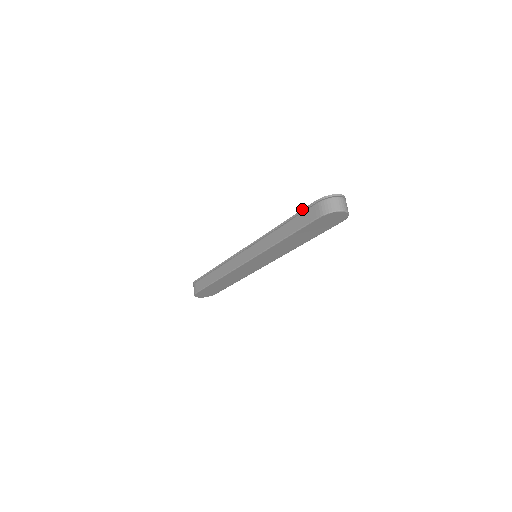
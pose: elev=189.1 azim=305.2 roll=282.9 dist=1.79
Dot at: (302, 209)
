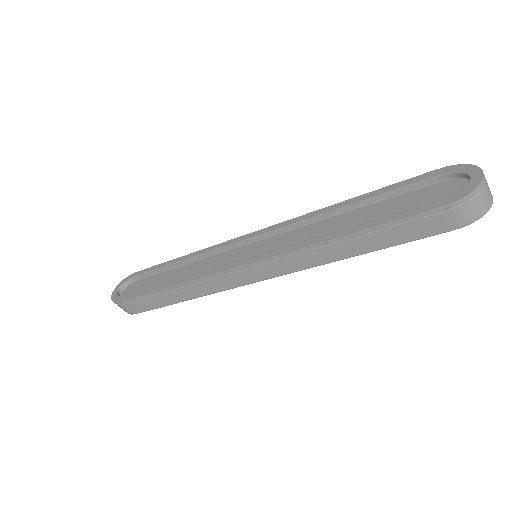
Dot at: (405, 218)
